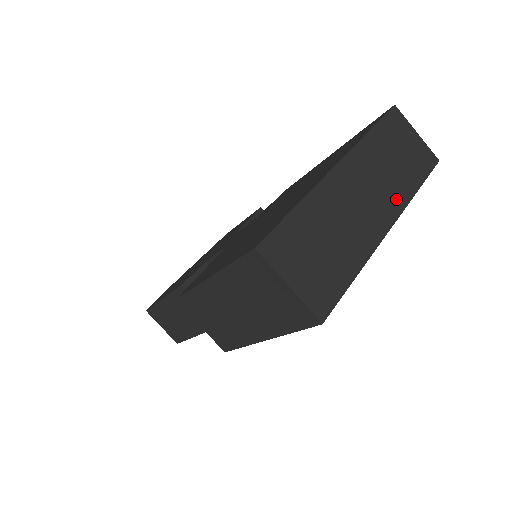
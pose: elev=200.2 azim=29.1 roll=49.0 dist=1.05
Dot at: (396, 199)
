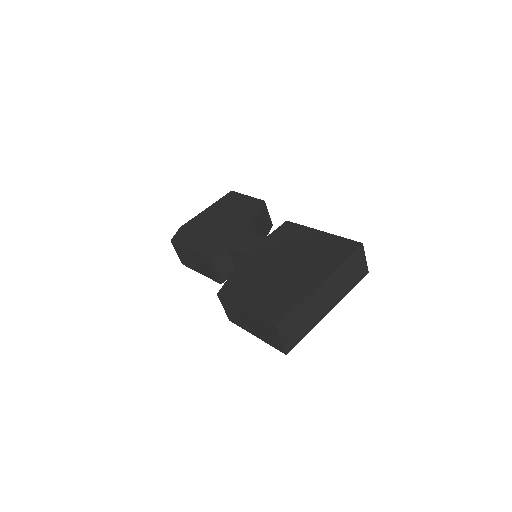
Dot at: (339, 296)
